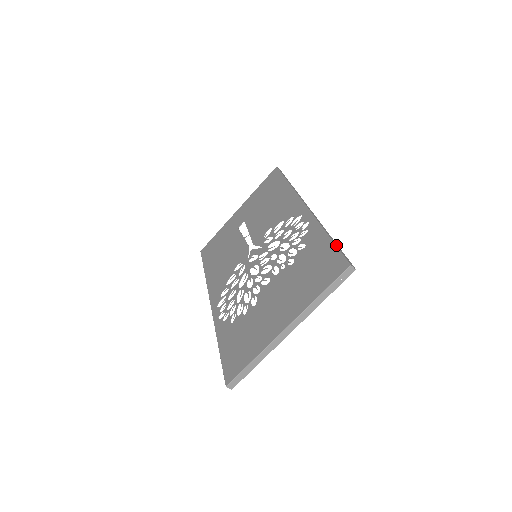
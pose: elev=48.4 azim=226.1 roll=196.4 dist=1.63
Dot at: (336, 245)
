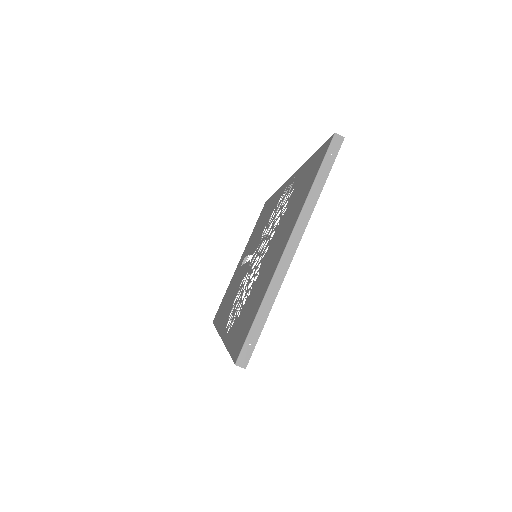
Dot at: occluded
